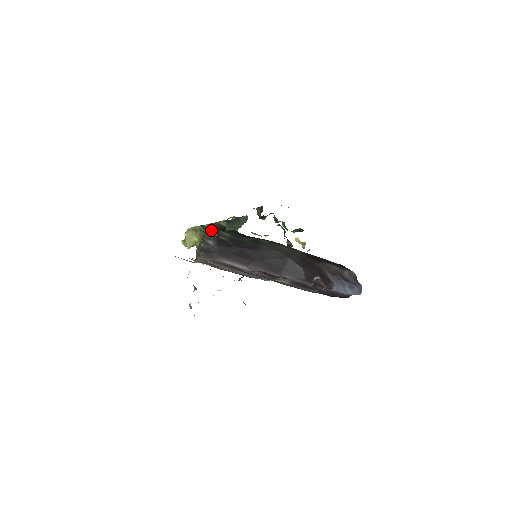
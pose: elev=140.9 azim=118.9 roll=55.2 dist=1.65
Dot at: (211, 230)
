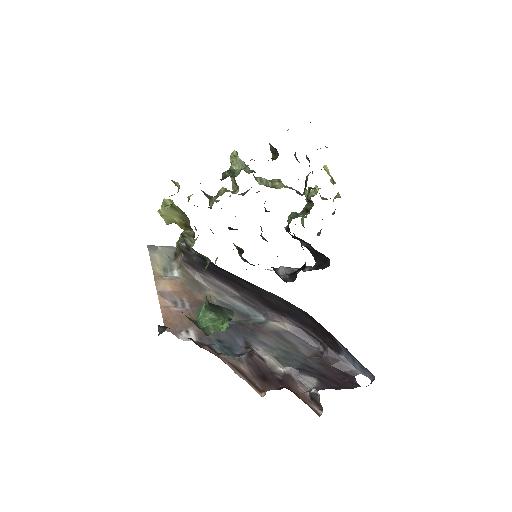
Dot at: (191, 250)
